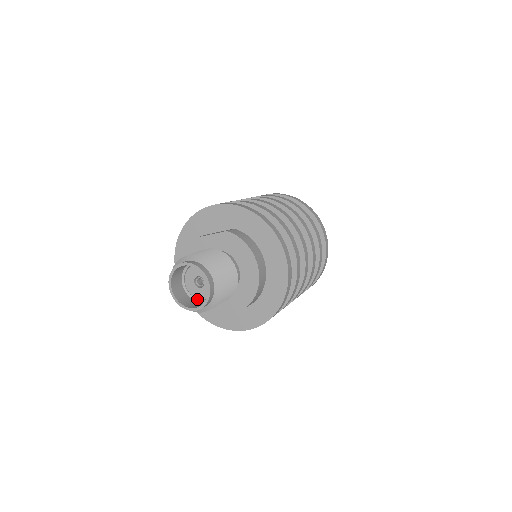
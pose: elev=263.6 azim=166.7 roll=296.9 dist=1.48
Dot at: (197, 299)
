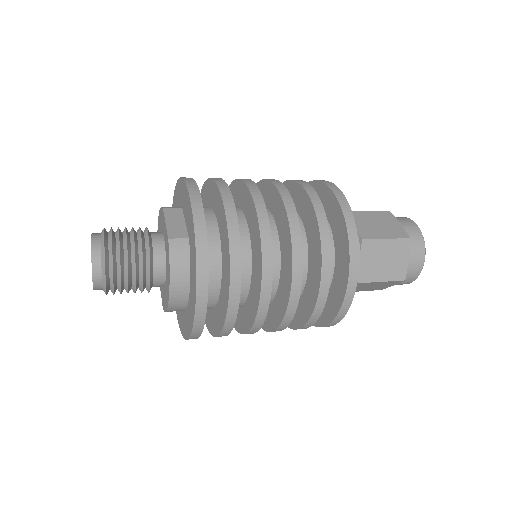
Dot at: occluded
